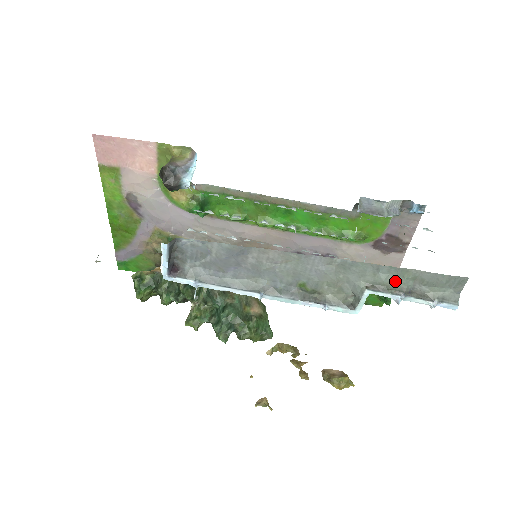
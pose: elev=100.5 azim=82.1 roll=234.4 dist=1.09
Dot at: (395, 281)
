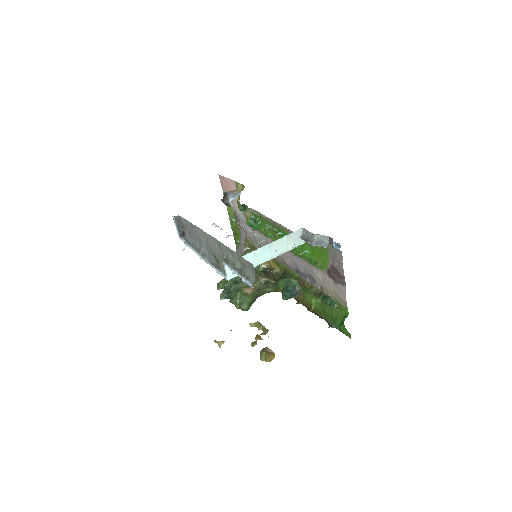
Dot at: (233, 259)
